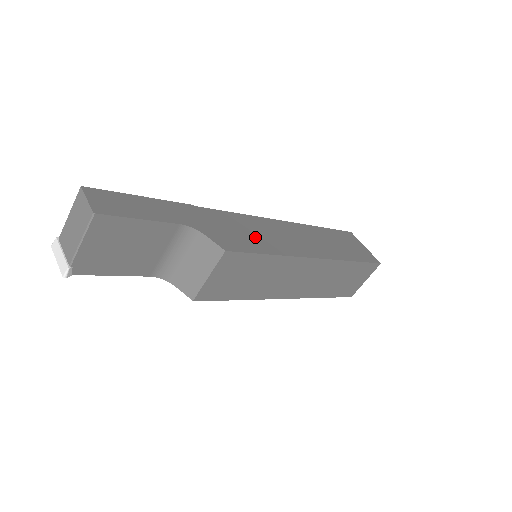
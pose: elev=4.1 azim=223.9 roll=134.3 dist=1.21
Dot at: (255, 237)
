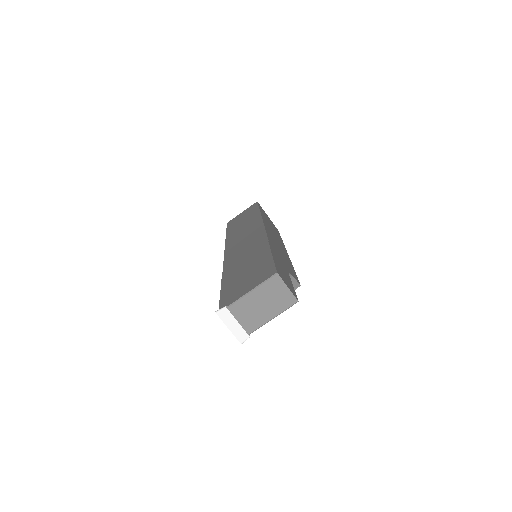
Dot at: (283, 255)
